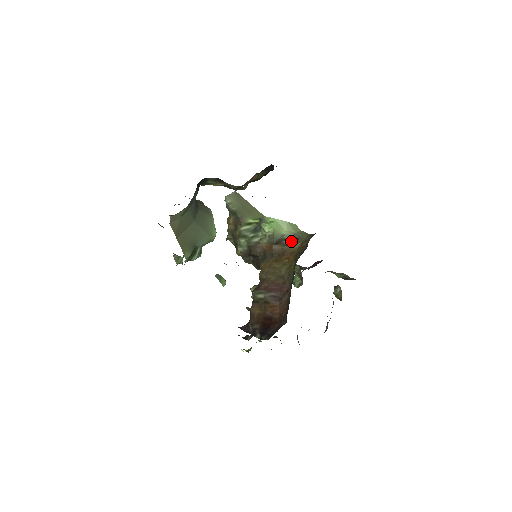
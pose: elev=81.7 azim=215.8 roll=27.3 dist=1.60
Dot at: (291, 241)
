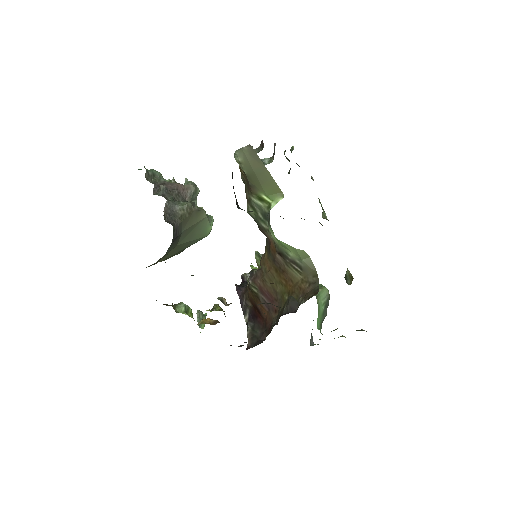
Dot at: (294, 266)
